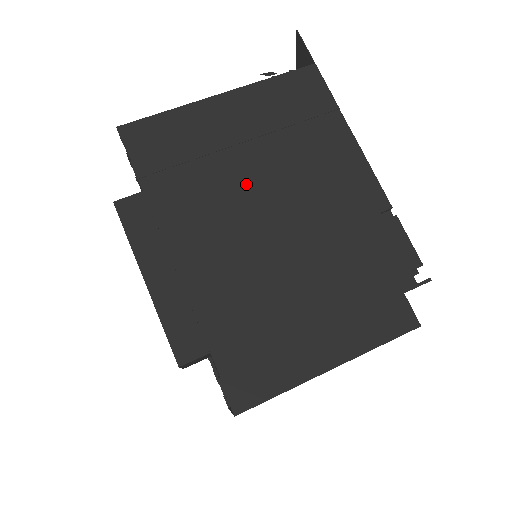
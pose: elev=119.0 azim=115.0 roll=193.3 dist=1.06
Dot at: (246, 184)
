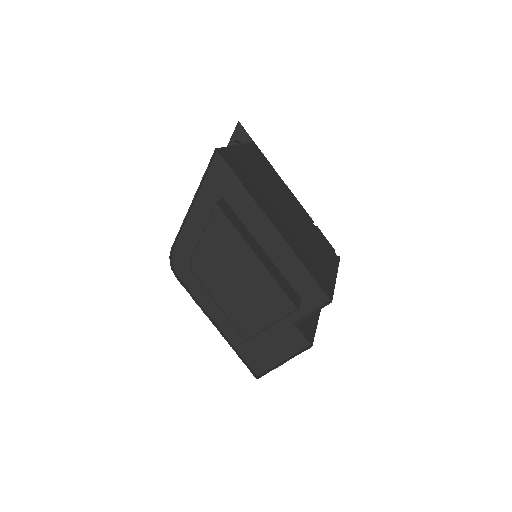
Dot at: (275, 199)
